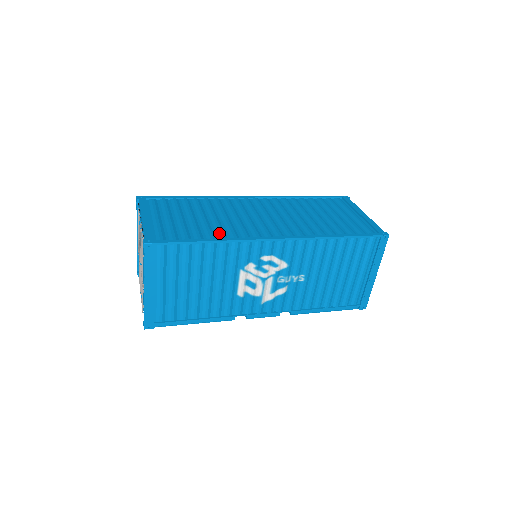
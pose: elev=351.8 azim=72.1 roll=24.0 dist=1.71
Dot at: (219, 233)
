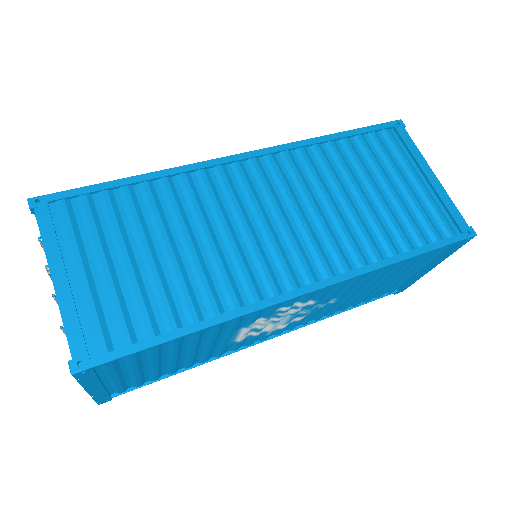
Dot at: (206, 298)
